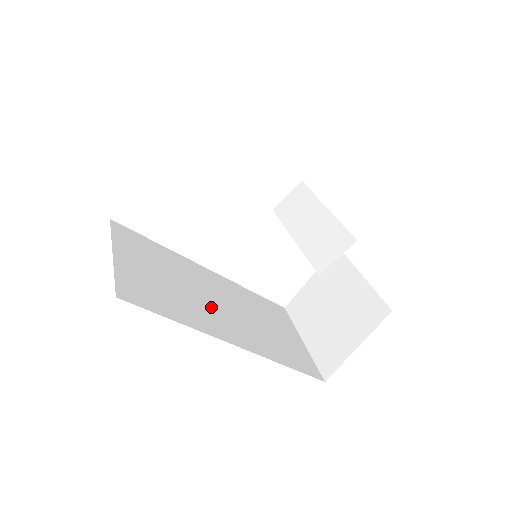
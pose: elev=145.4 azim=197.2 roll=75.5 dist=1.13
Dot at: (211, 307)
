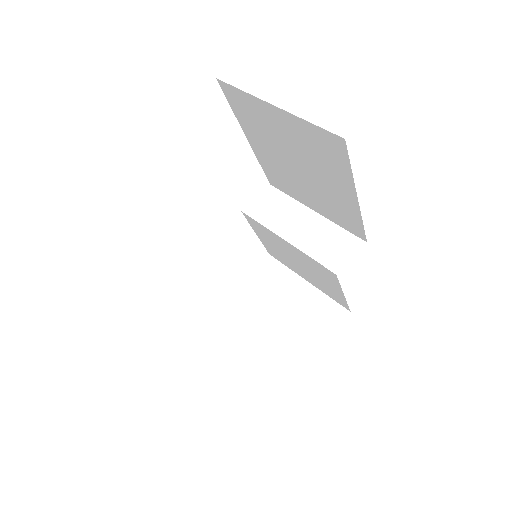
Dot at: occluded
